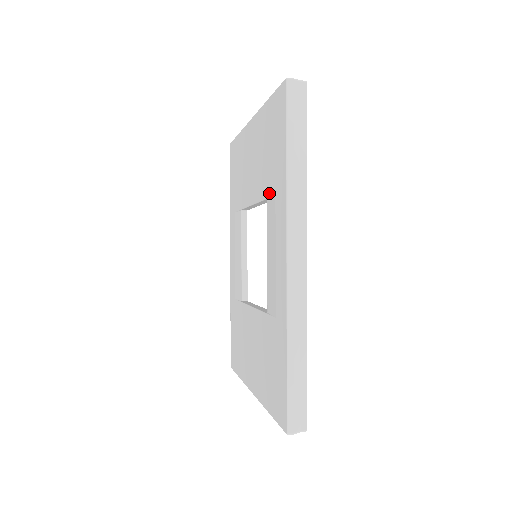
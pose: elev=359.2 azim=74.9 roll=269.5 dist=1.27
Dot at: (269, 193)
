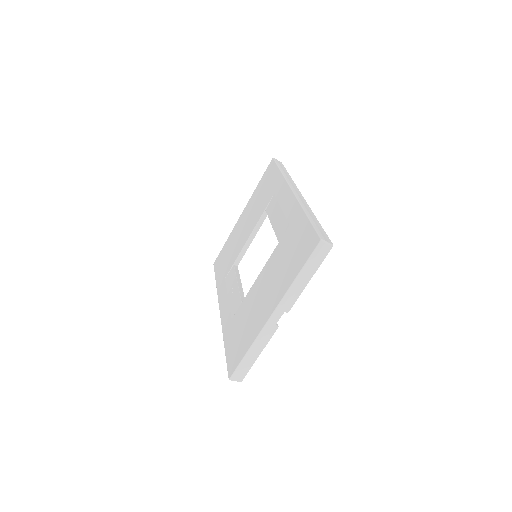
Dot at: (268, 203)
